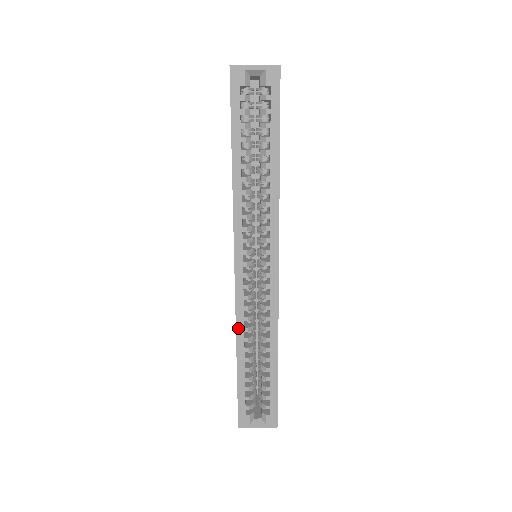
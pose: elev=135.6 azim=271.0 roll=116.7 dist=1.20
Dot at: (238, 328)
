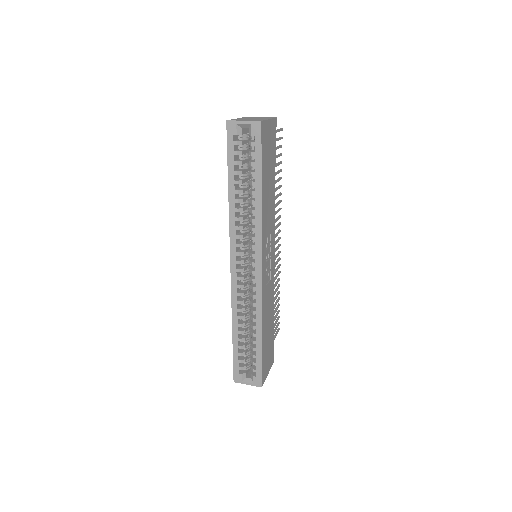
Dot at: (233, 308)
